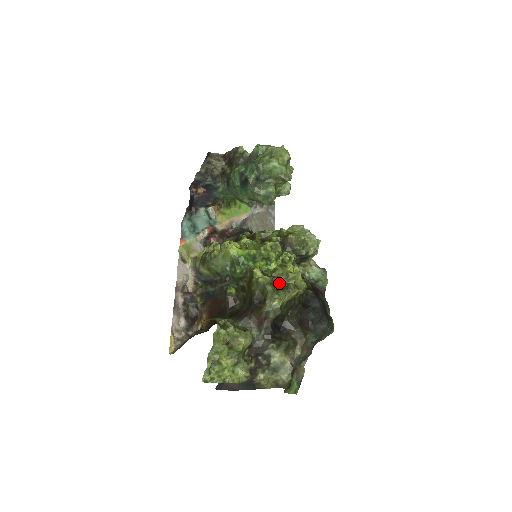
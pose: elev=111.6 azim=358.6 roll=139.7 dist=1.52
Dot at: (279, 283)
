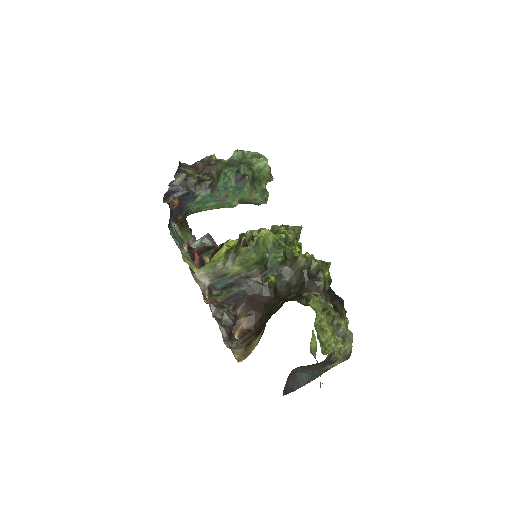
Dot at: occluded
